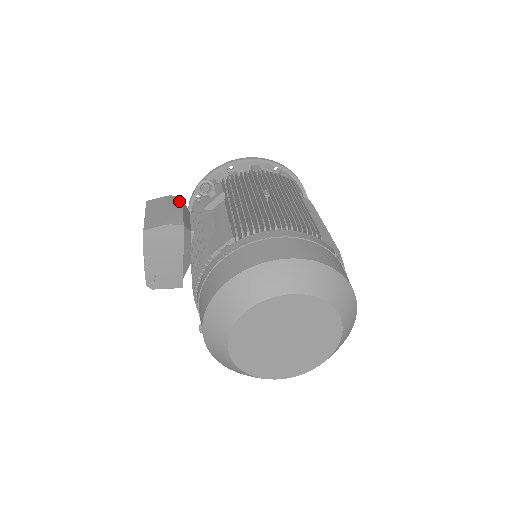
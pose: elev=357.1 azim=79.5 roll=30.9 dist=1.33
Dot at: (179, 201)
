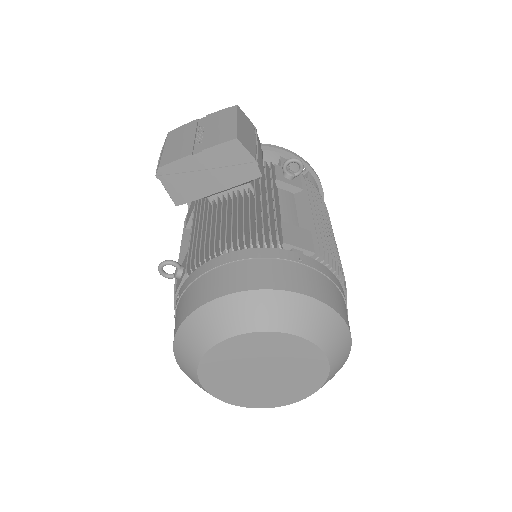
Dot at: (260, 144)
